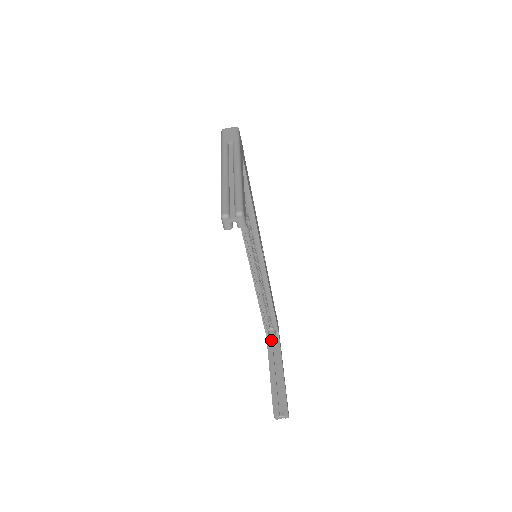
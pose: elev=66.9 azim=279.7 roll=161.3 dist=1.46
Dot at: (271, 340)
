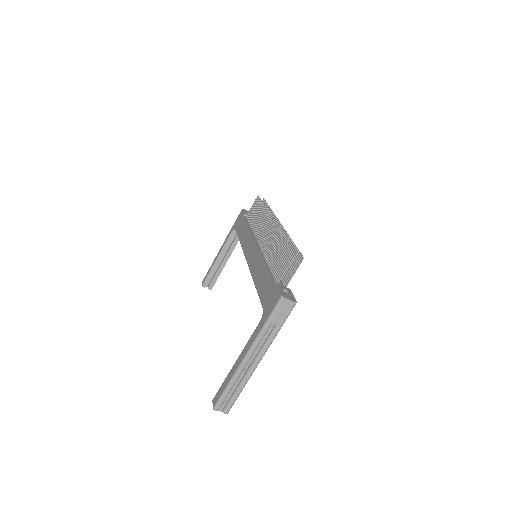
Dot at: occluded
